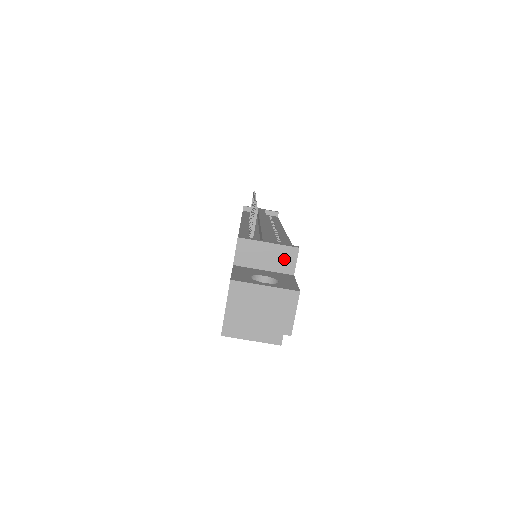
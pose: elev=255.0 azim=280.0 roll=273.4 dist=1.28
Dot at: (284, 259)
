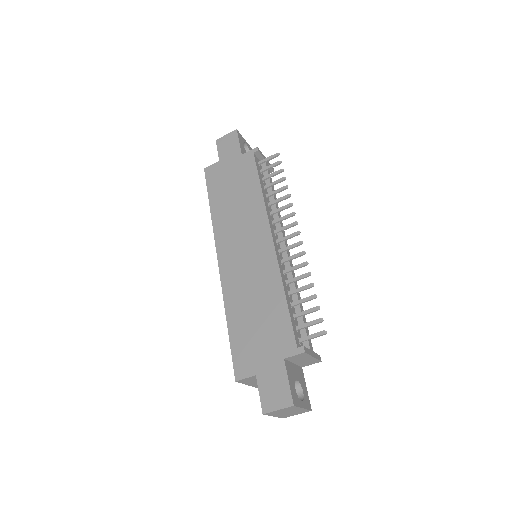
Dot at: (309, 363)
